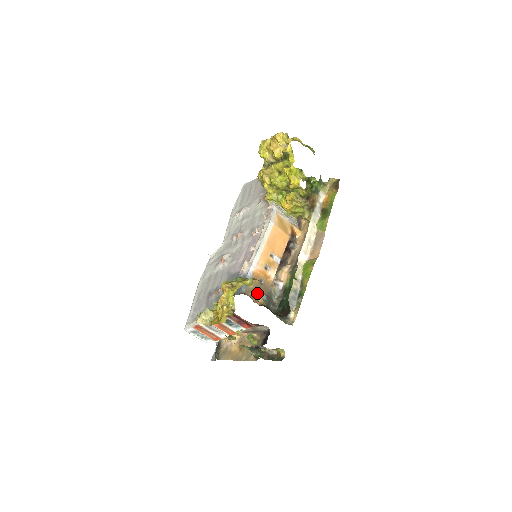
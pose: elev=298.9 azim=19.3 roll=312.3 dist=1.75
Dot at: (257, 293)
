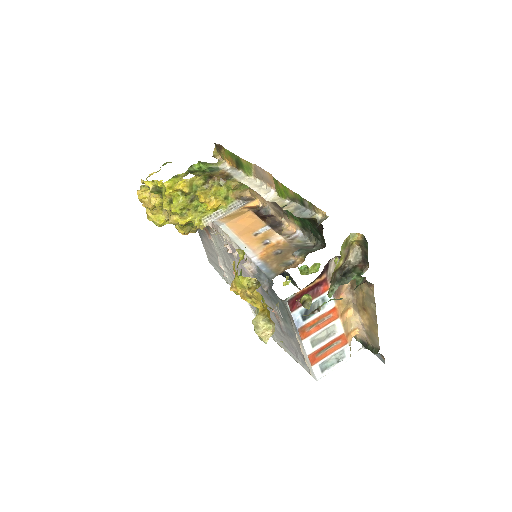
Dot at: (287, 261)
